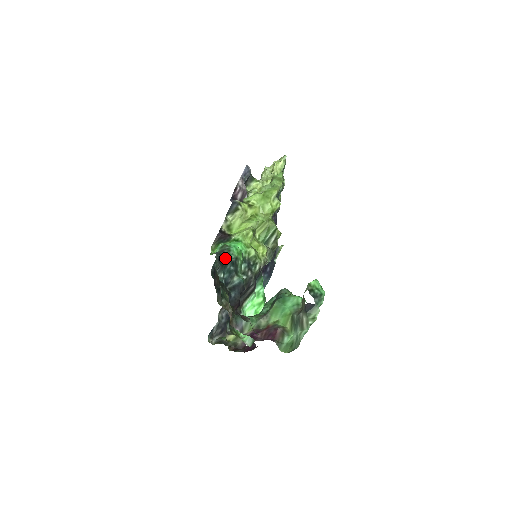
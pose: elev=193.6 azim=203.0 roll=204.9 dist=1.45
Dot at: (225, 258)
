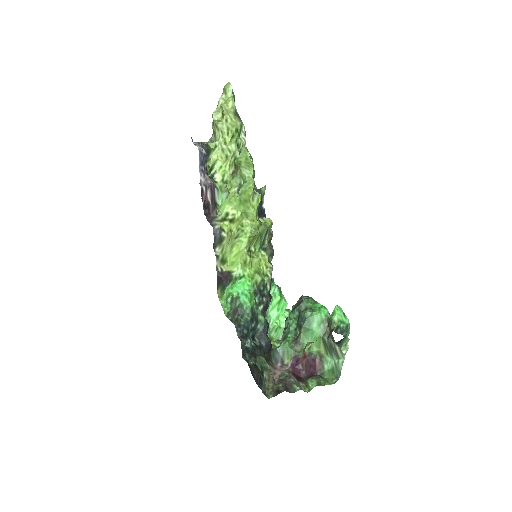
Dot at: (244, 324)
